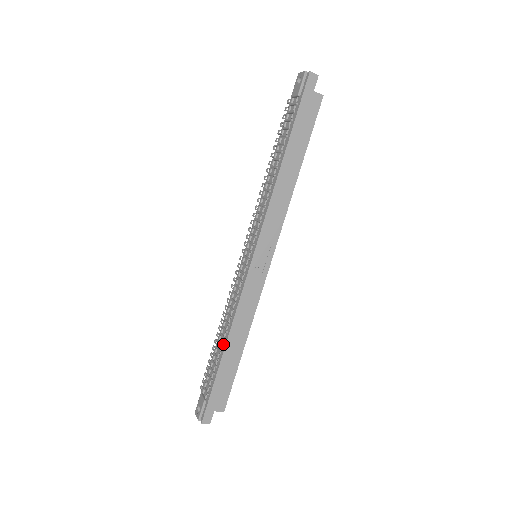
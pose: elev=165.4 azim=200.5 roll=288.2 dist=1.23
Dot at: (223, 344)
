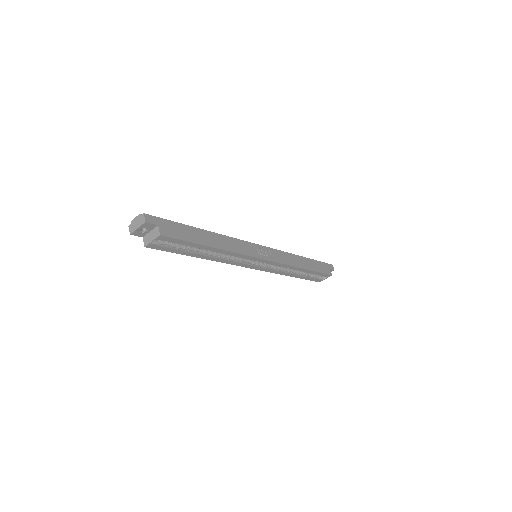
Dot at: occluded
